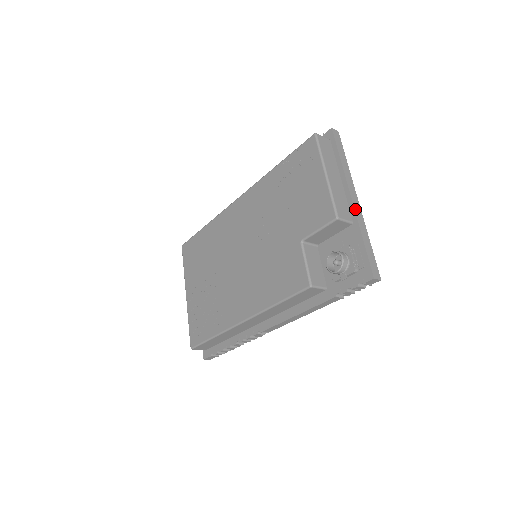
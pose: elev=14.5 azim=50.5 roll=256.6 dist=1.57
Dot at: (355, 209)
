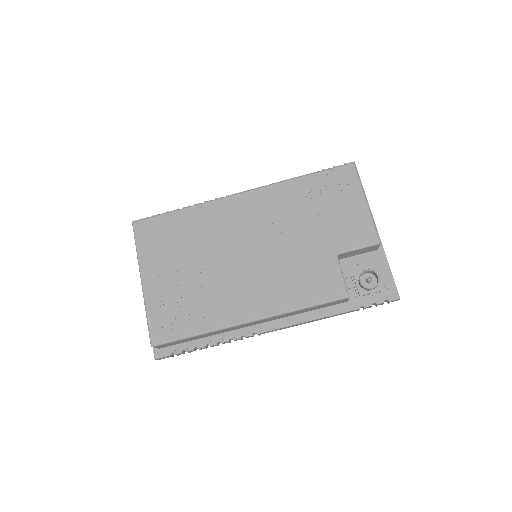
Dot at: occluded
